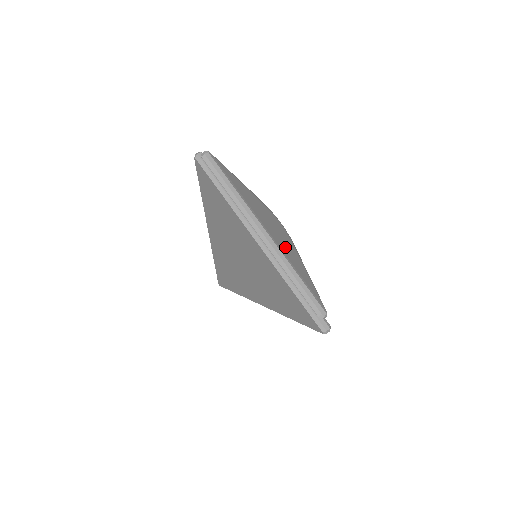
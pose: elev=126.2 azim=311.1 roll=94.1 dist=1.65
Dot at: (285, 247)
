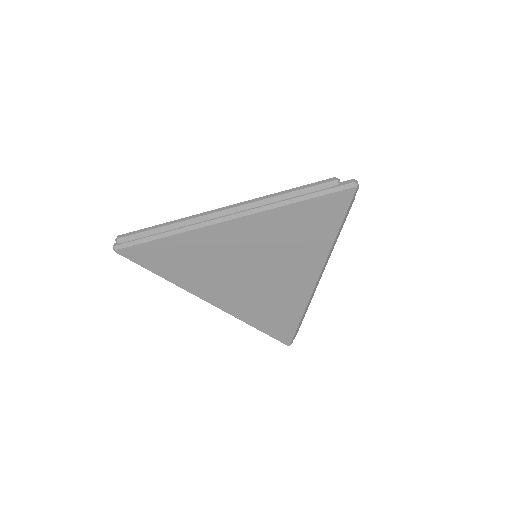
Dot at: occluded
